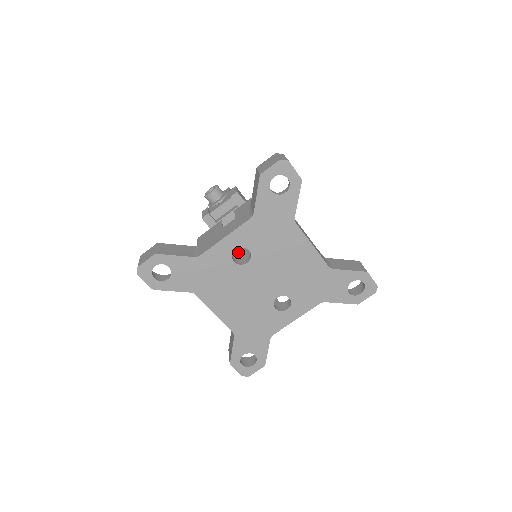
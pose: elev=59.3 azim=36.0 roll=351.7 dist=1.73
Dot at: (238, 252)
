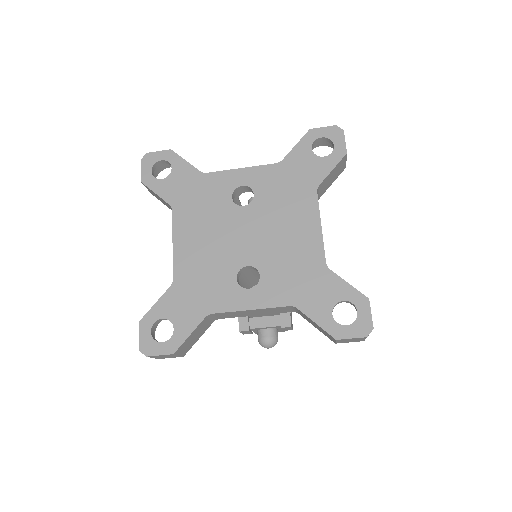
Dot at: occluded
